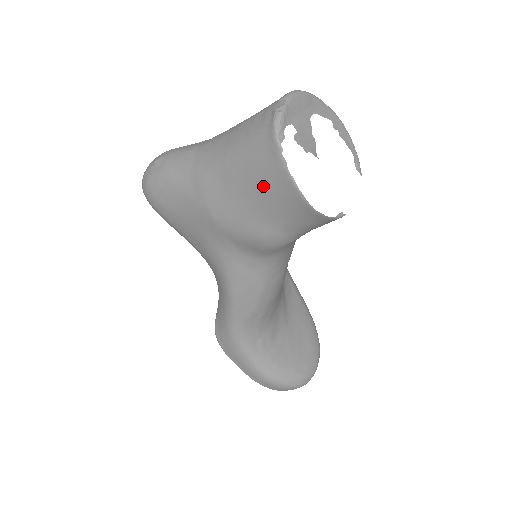
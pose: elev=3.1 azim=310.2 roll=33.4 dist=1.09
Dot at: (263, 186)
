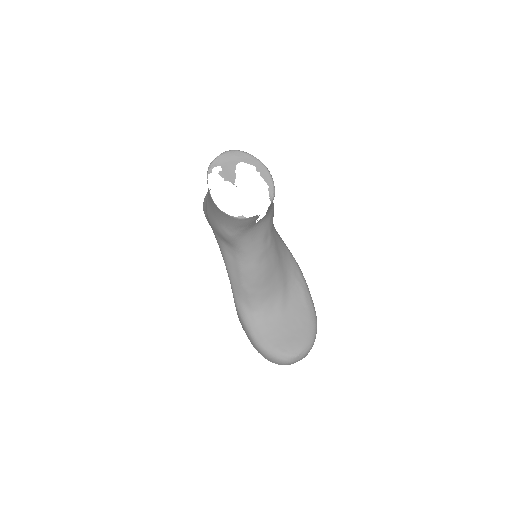
Dot at: occluded
